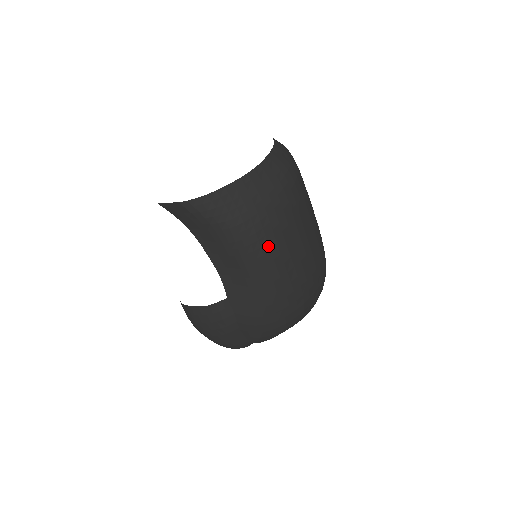
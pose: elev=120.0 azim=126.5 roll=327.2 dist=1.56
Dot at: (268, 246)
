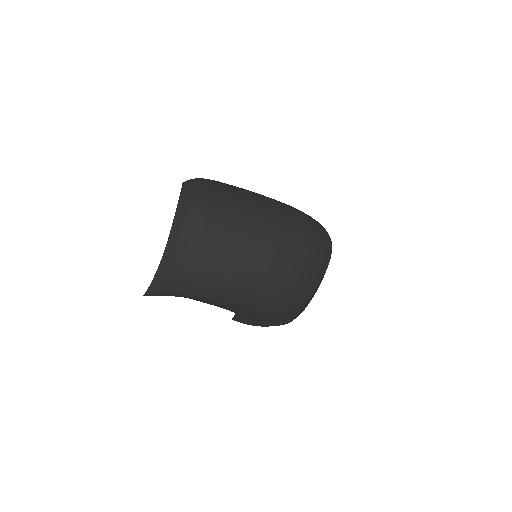
Dot at: (214, 288)
